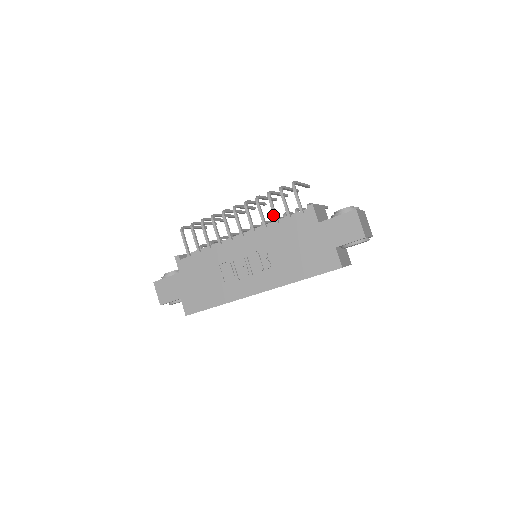
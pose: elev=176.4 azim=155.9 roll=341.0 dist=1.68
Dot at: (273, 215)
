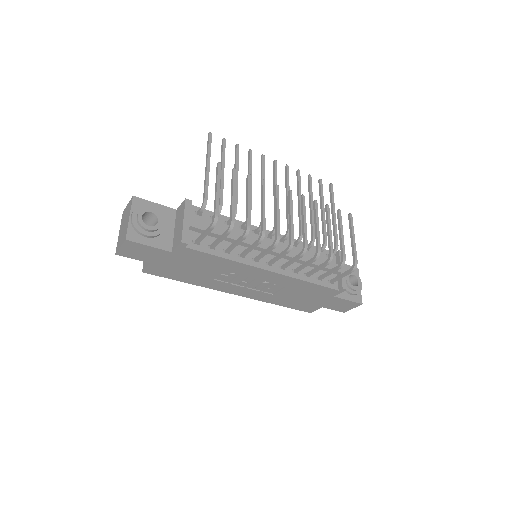
Dot at: (313, 272)
